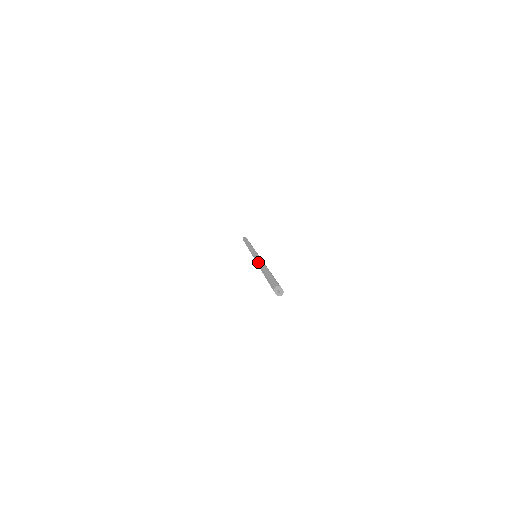
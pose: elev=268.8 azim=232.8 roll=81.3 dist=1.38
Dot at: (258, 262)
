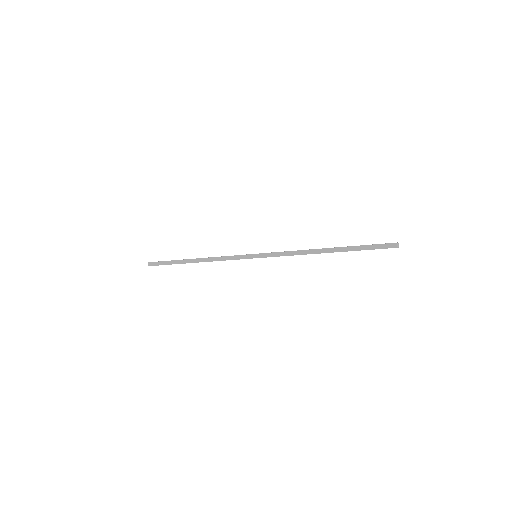
Dot at: (298, 254)
